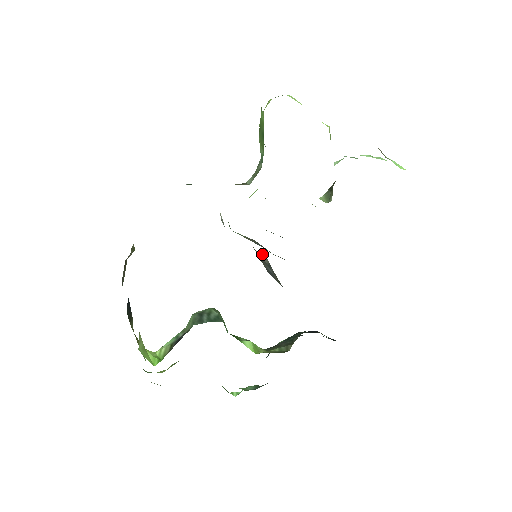
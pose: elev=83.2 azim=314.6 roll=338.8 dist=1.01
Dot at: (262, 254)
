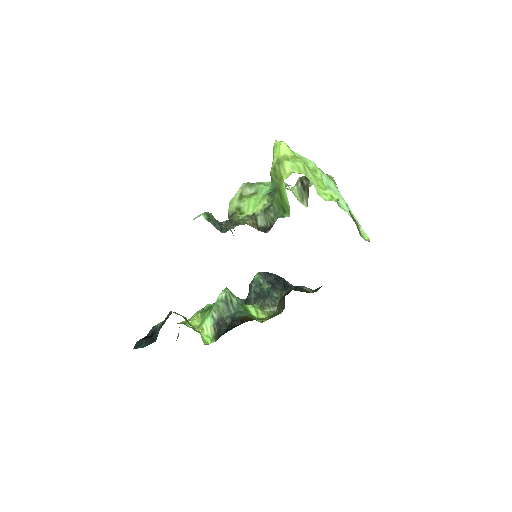
Dot at: (277, 290)
